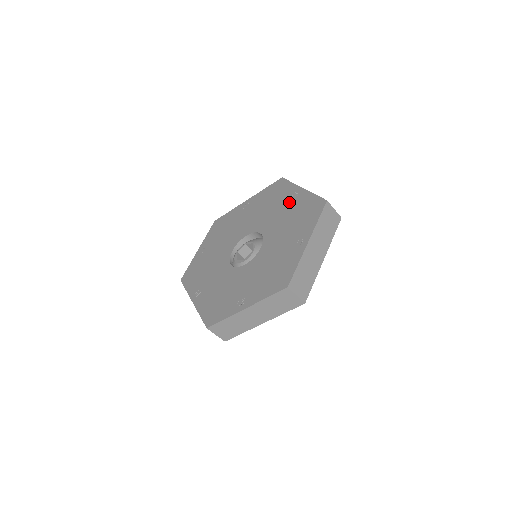
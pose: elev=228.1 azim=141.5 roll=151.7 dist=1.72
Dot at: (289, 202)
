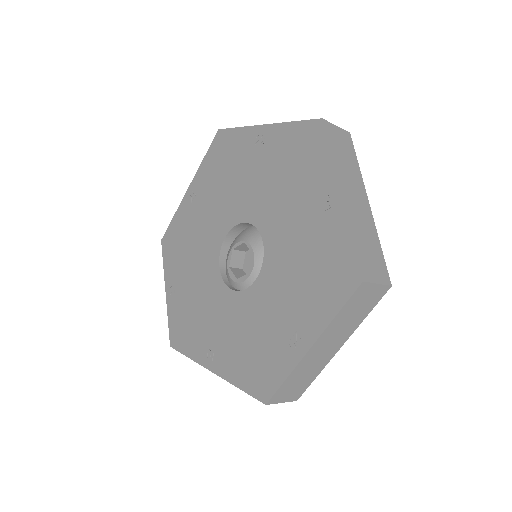
Dot at: (258, 156)
